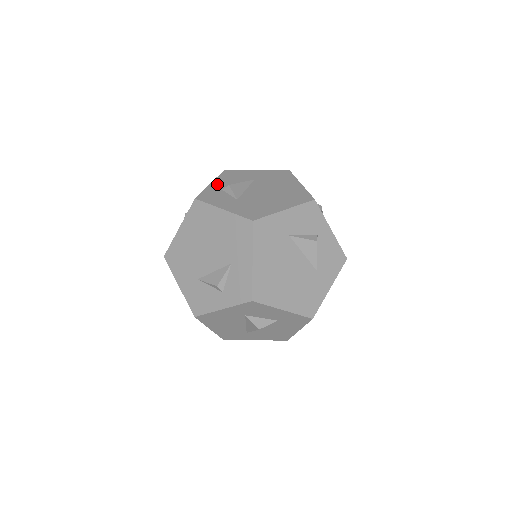
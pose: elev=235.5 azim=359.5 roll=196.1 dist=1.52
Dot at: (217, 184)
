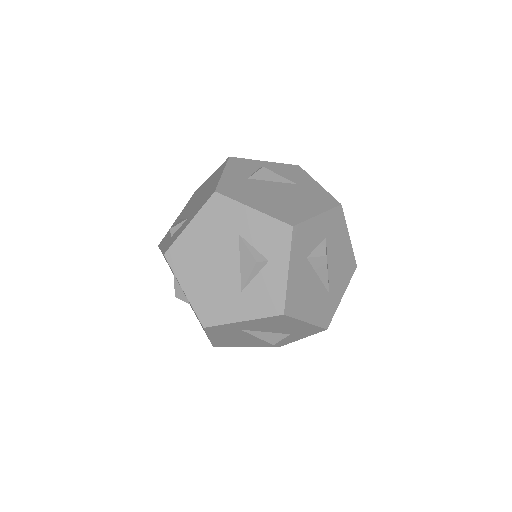
Dot at: (267, 164)
